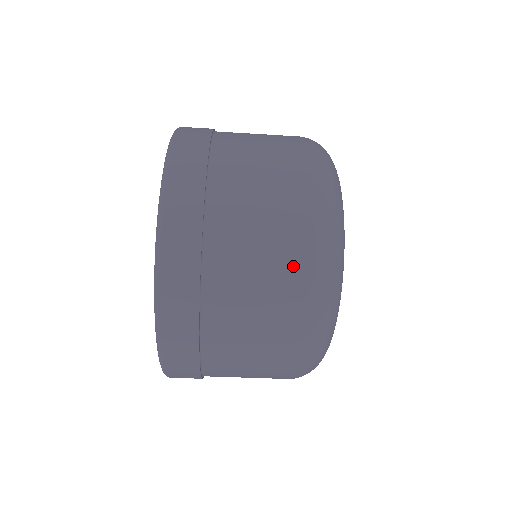
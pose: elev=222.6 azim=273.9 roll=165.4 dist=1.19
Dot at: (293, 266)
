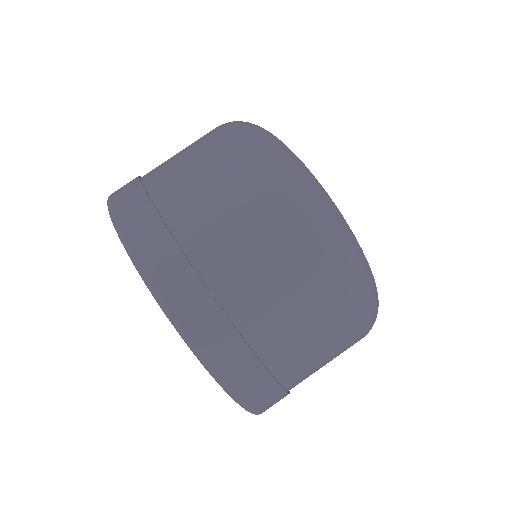
Dot at: (228, 153)
